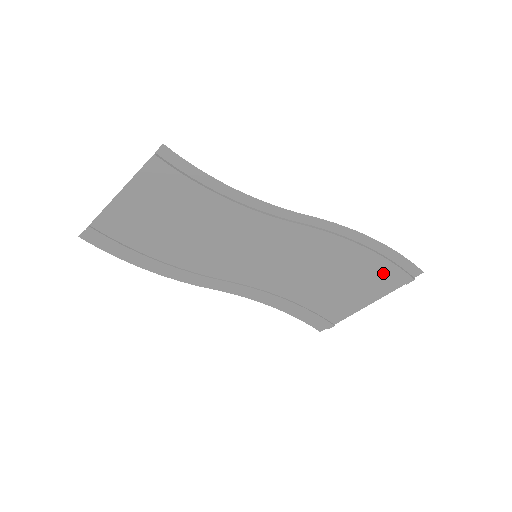
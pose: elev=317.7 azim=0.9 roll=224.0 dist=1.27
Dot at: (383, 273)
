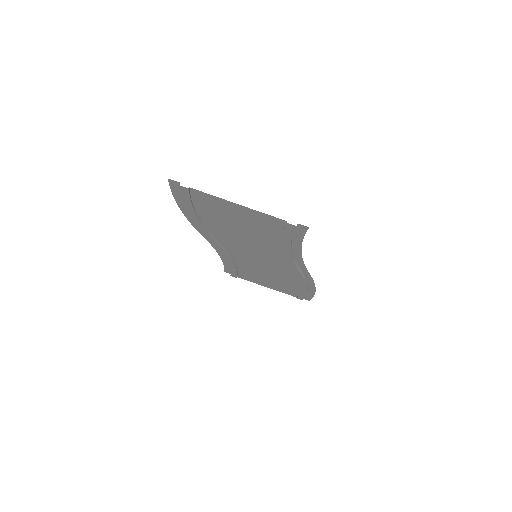
Dot at: (295, 292)
